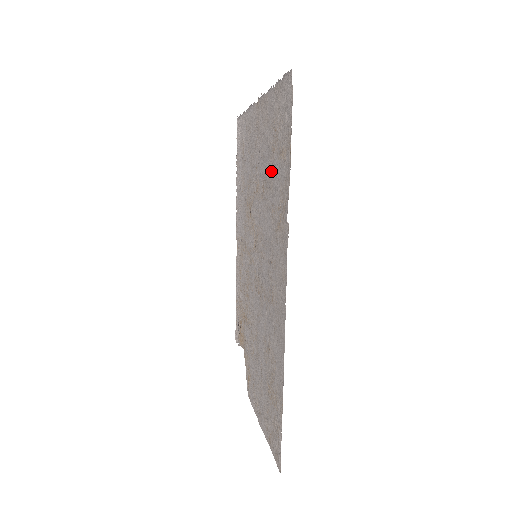
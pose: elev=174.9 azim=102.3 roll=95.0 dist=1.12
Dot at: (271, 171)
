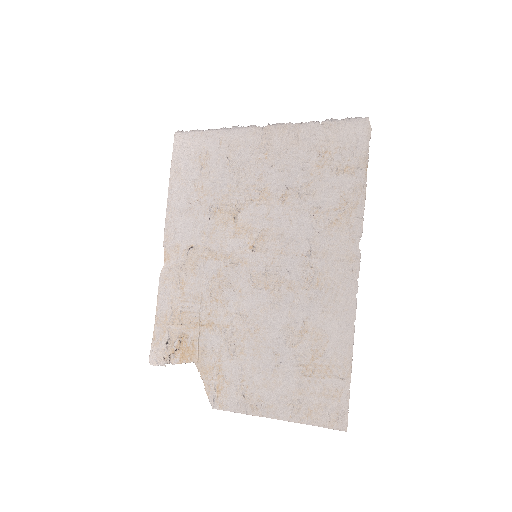
Dot at: (313, 182)
